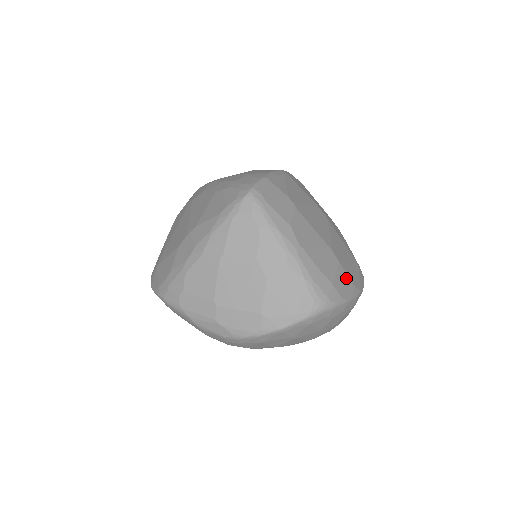
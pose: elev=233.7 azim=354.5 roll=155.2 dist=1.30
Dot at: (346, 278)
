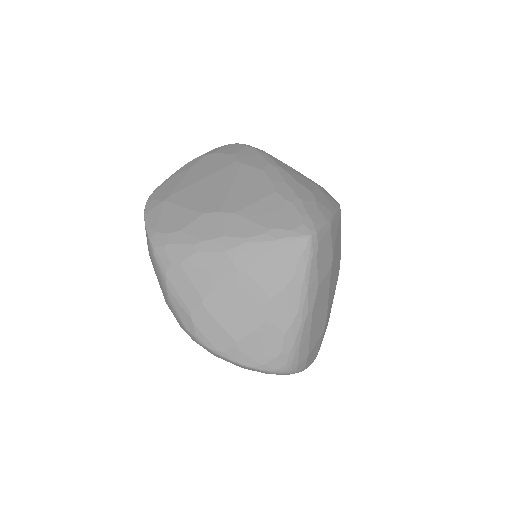
Dot at: (318, 347)
